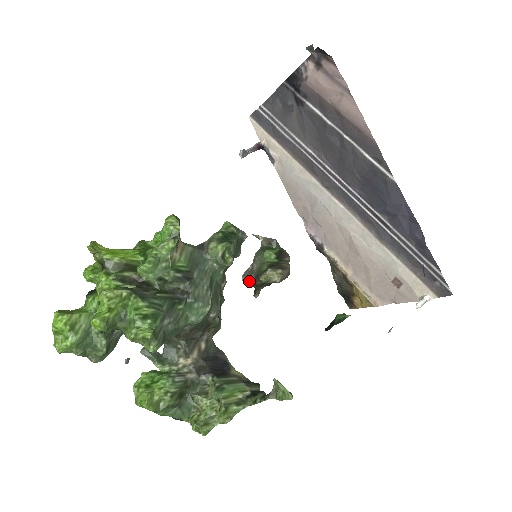
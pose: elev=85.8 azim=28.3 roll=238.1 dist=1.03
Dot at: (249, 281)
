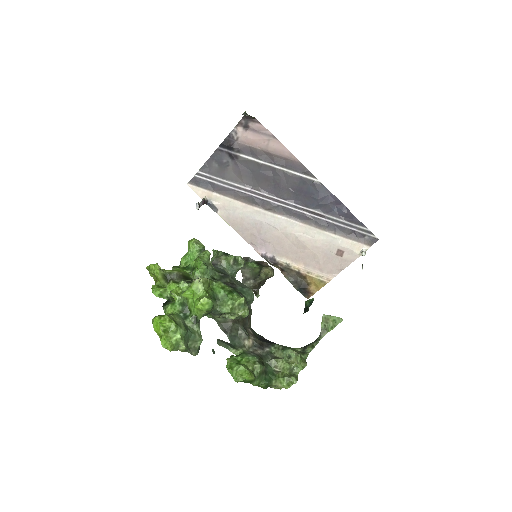
Dot at: (250, 285)
